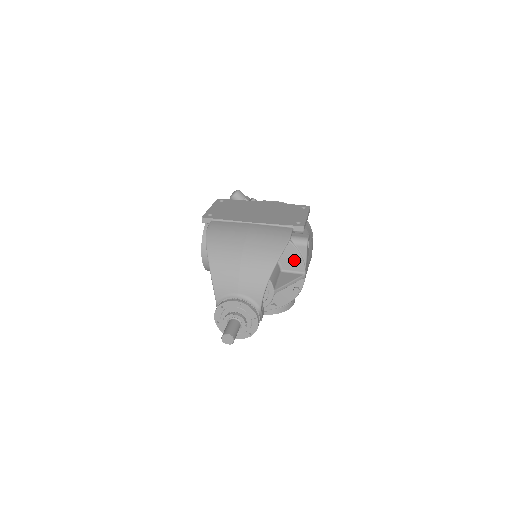
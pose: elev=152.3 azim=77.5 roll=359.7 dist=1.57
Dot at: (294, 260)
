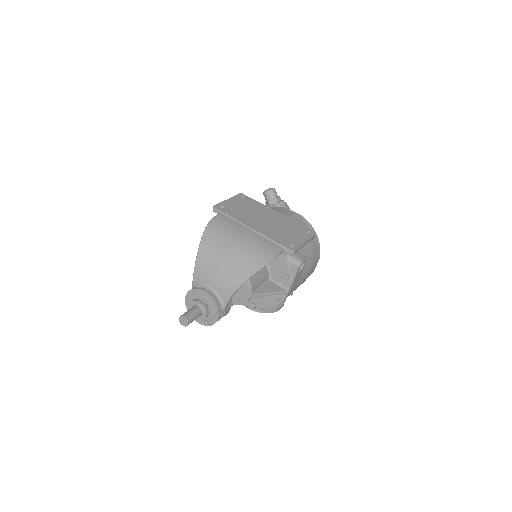
Dot at: (283, 275)
